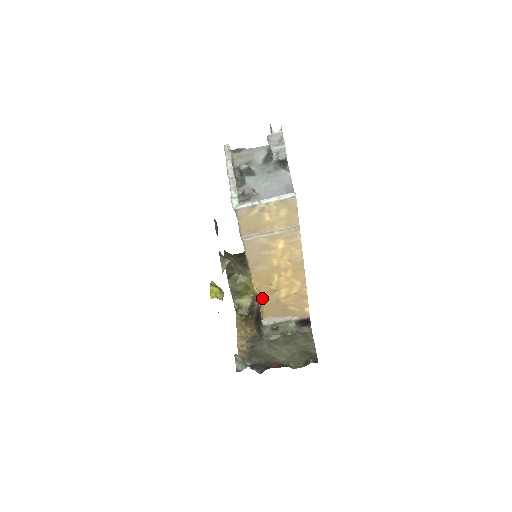
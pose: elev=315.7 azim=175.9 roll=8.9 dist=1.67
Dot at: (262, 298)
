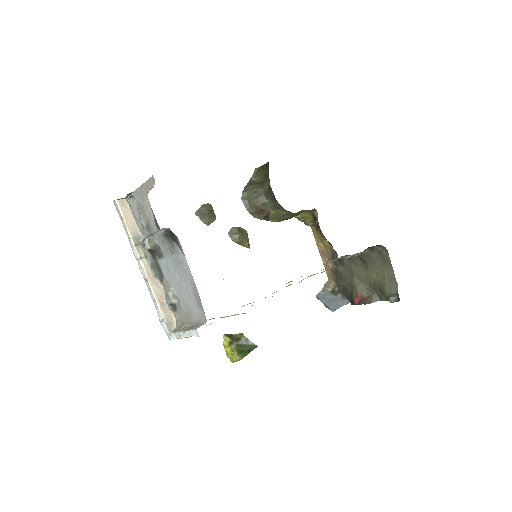
Dot at: occluded
